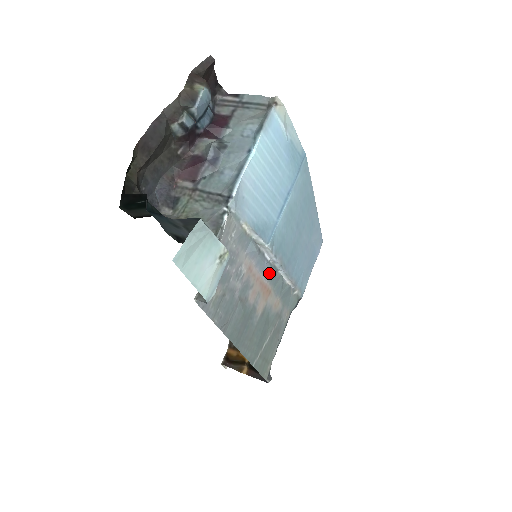
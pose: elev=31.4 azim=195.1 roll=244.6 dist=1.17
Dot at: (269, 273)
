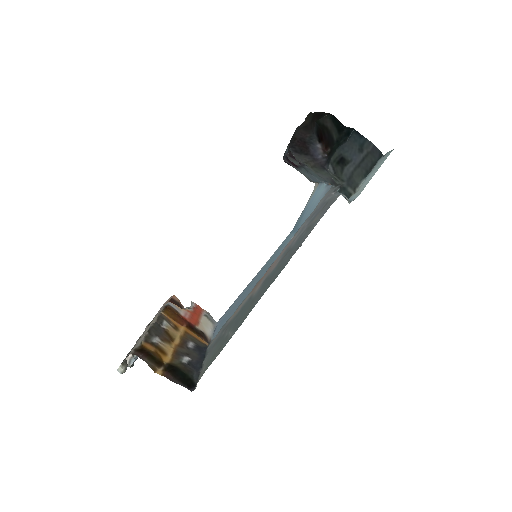
Dot at: occluded
